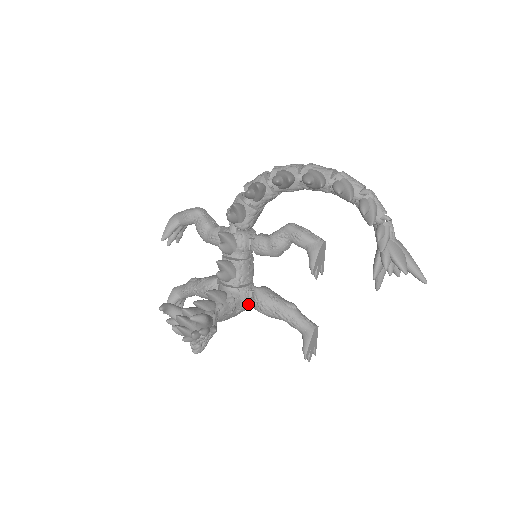
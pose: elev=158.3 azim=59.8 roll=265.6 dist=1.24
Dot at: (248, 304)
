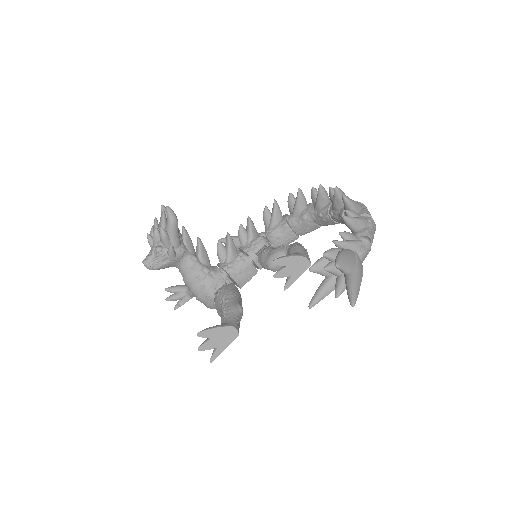
Dot at: occluded
